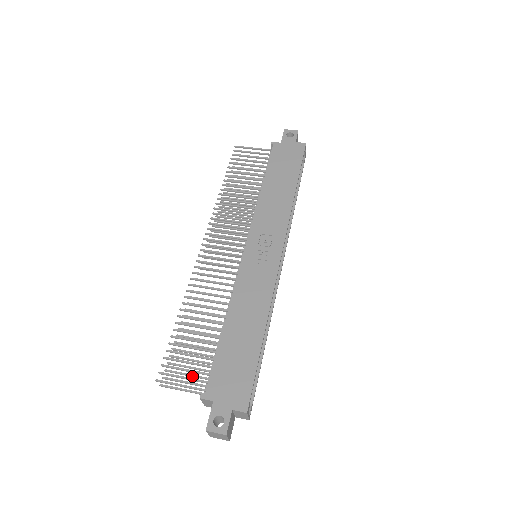
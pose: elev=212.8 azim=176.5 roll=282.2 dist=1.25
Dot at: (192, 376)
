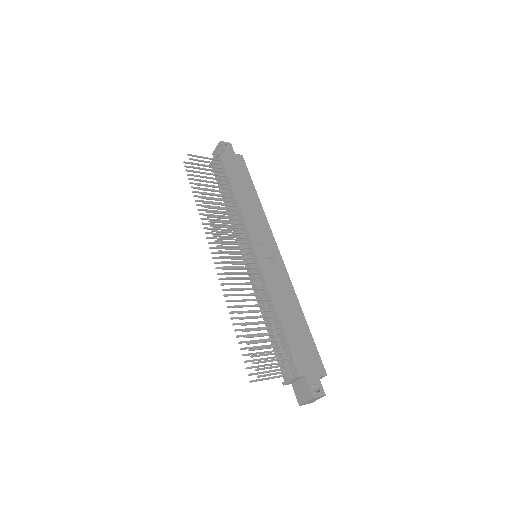
Dot at: (267, 365)
